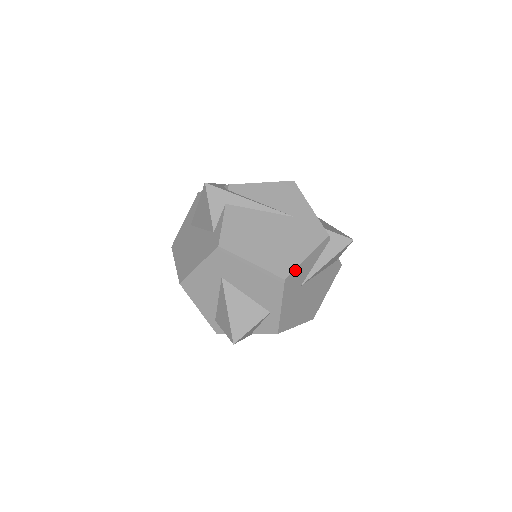
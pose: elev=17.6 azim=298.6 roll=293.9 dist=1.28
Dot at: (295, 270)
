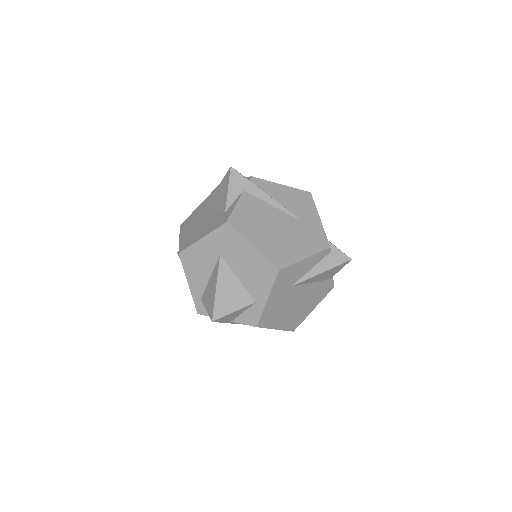
Dot at: (291, 266)
